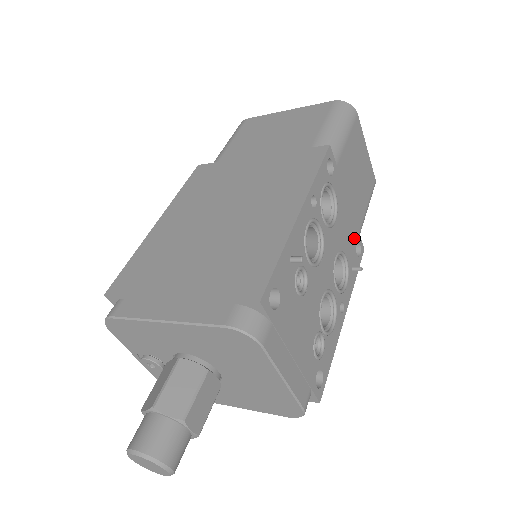
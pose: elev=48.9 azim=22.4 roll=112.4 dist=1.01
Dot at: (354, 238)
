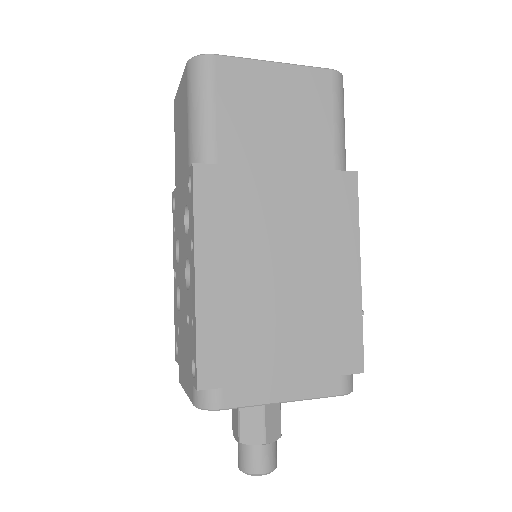
Dot at: occluded
